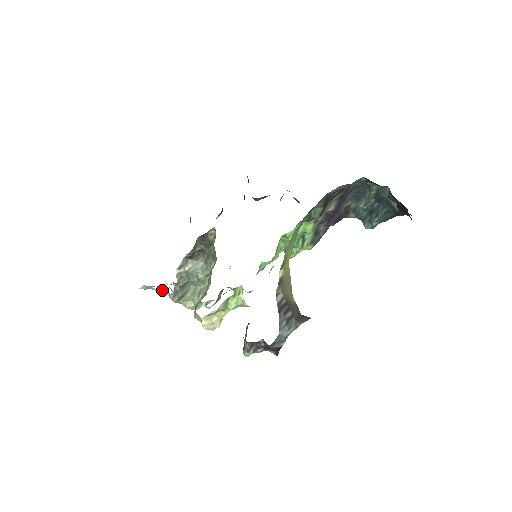
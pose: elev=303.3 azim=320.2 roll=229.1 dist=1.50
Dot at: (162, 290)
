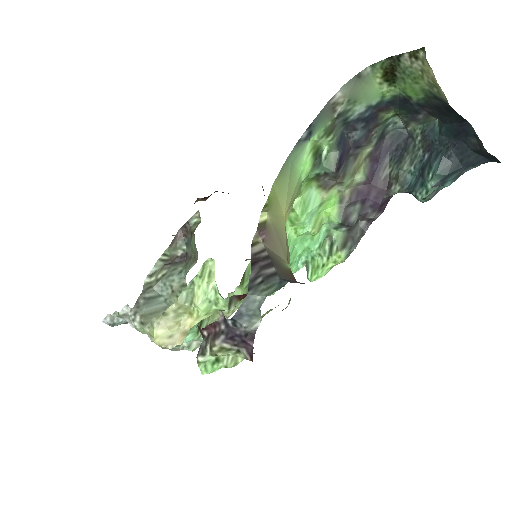
Dot at: (132, 325)
